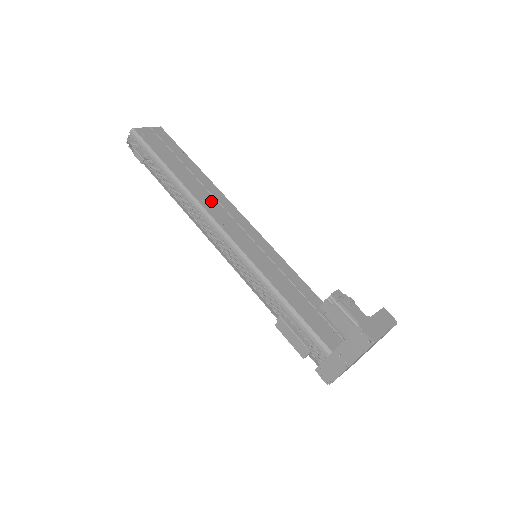
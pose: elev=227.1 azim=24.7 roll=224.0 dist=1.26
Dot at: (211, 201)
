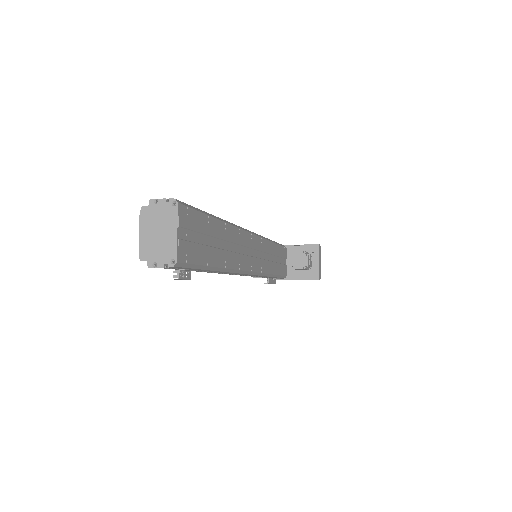
Dot at: (240, 253)
